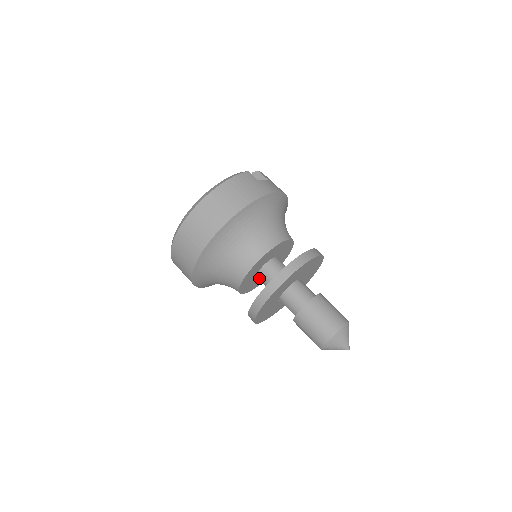
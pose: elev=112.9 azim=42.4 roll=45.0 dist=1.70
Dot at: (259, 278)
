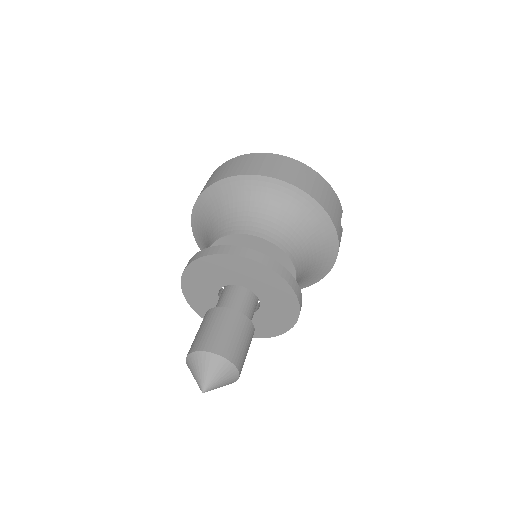
Dot at: occluded
